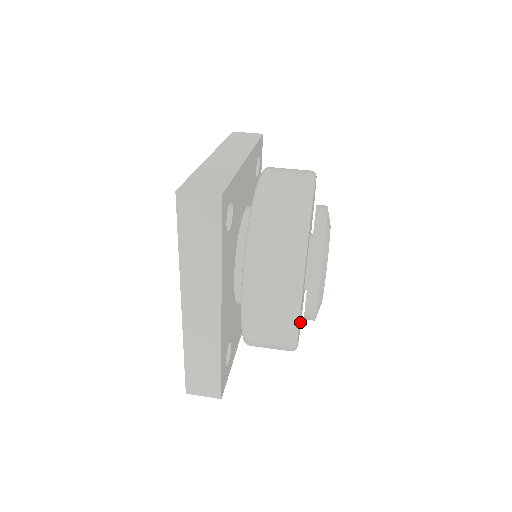
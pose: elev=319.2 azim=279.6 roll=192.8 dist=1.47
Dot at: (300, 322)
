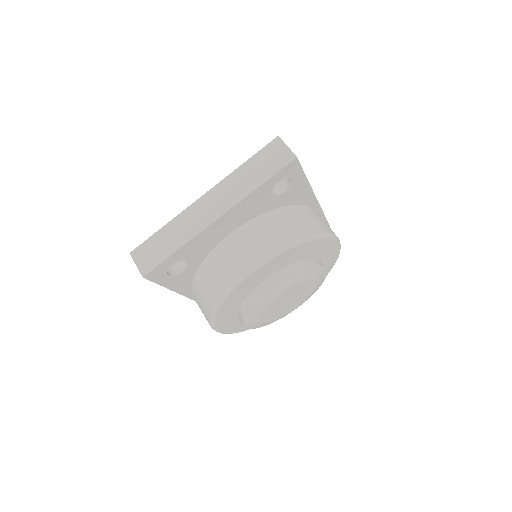
Dot at: occluded
